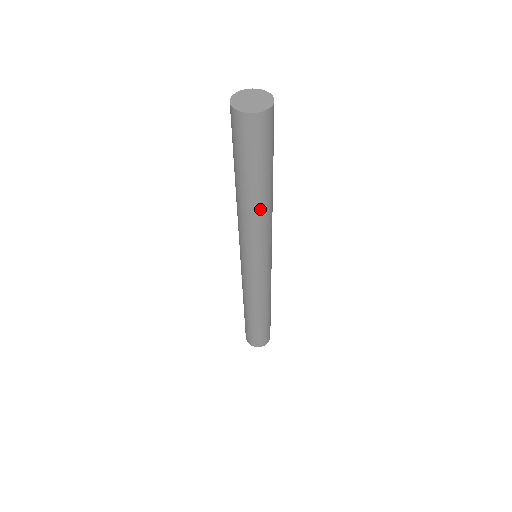
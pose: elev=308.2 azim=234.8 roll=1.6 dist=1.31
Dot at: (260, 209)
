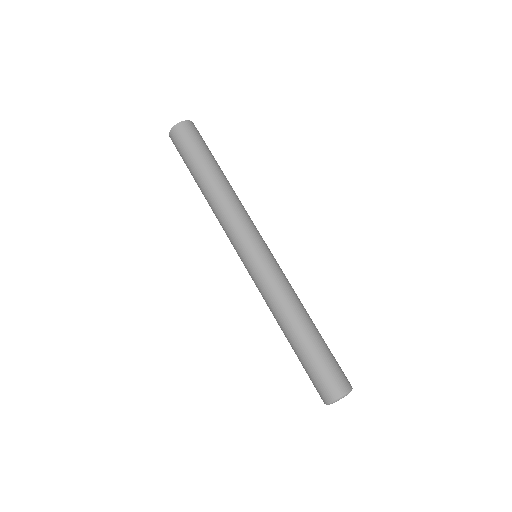
Dot at: (224, 187)
